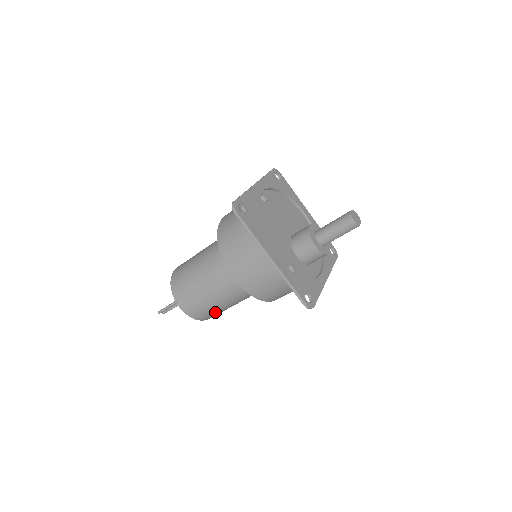
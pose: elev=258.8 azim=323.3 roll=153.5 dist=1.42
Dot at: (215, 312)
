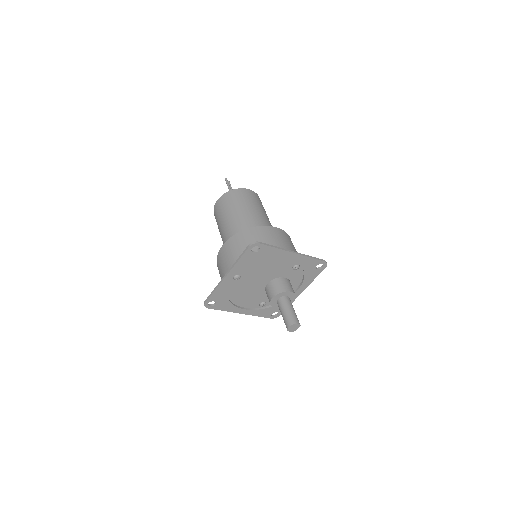
Dot at: occluded
